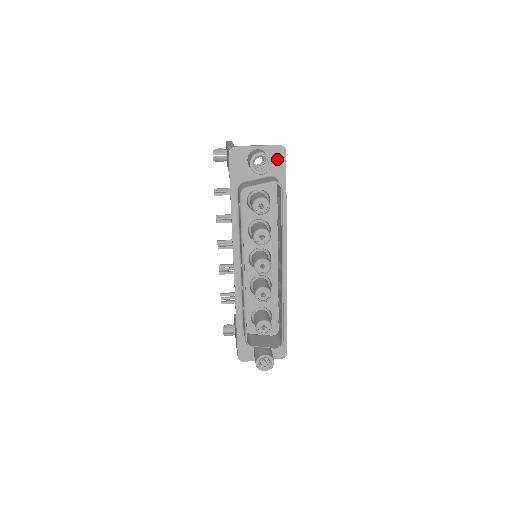
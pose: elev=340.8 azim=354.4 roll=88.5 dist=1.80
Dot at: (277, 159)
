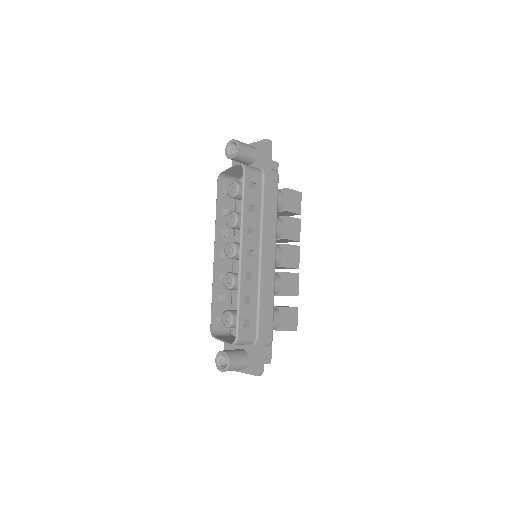
Dot at: (263, 152)
